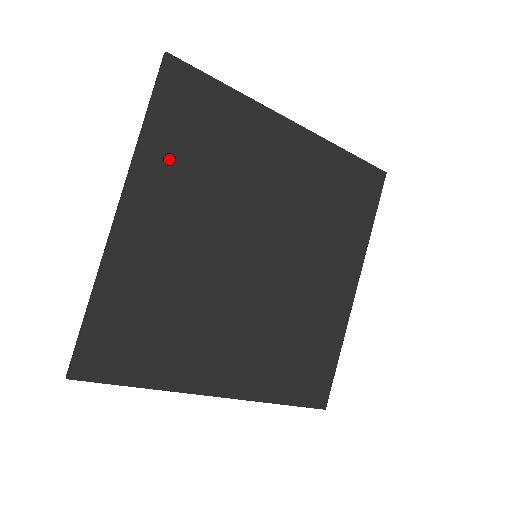
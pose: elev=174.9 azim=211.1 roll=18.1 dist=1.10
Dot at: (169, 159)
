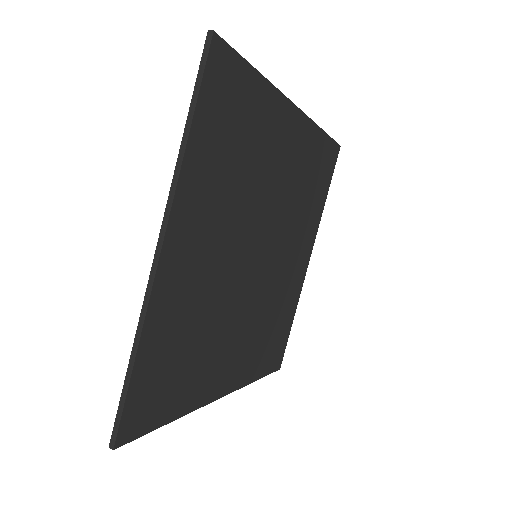
Dot at: (206, 173)
